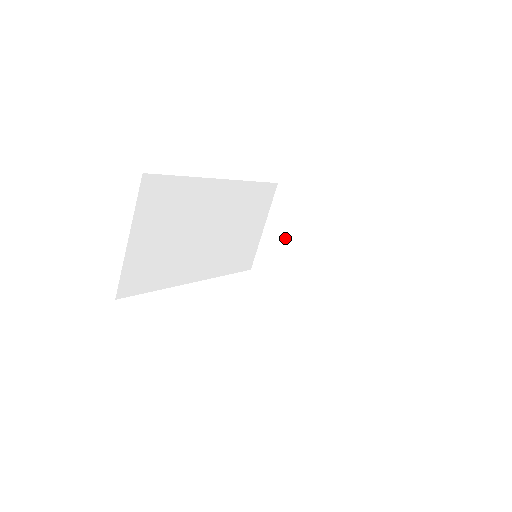
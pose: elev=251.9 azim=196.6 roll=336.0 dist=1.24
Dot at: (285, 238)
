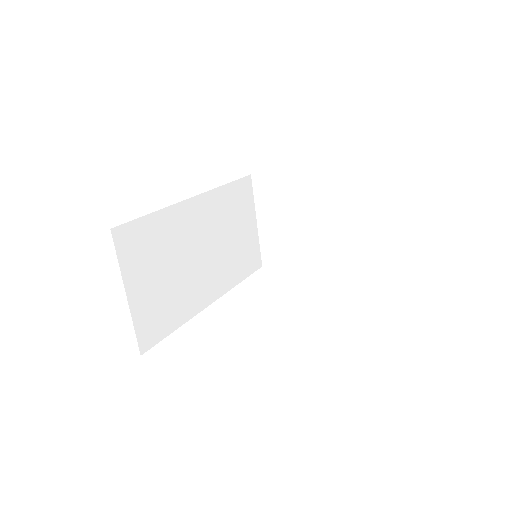
Dot at: (280, 223)
